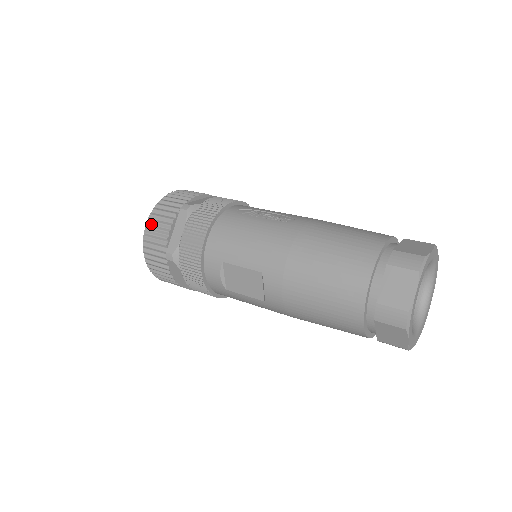
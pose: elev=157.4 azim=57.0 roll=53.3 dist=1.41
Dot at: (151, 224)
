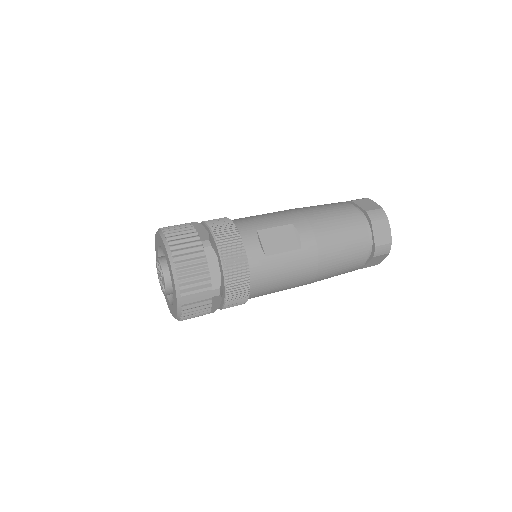
Dot at: (170, 233)
